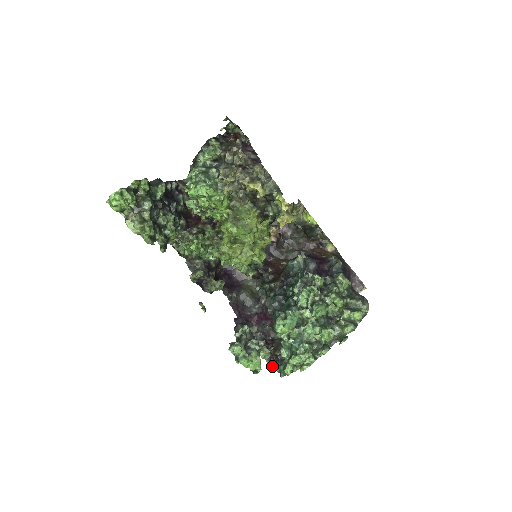
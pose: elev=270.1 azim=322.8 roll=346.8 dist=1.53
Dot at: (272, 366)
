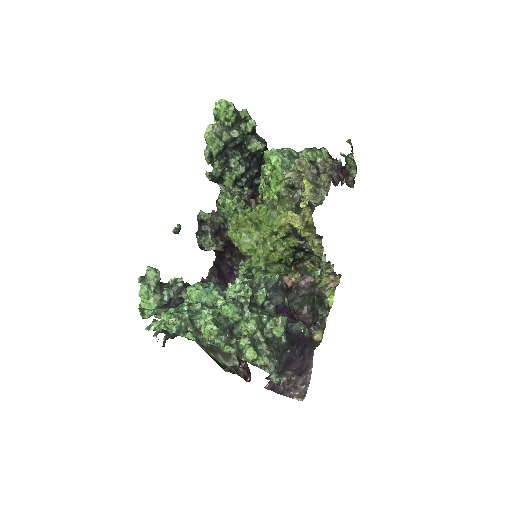
Dot at: occluded
